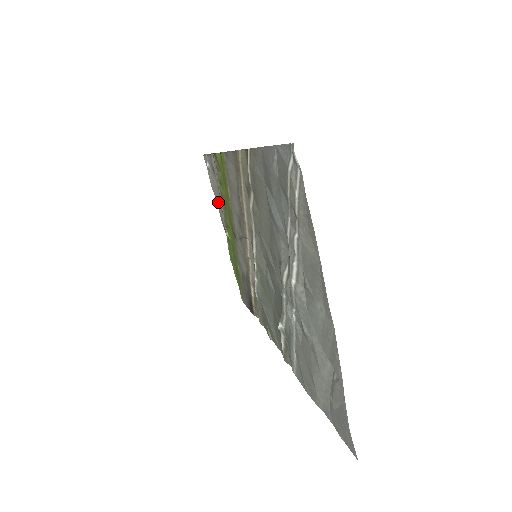
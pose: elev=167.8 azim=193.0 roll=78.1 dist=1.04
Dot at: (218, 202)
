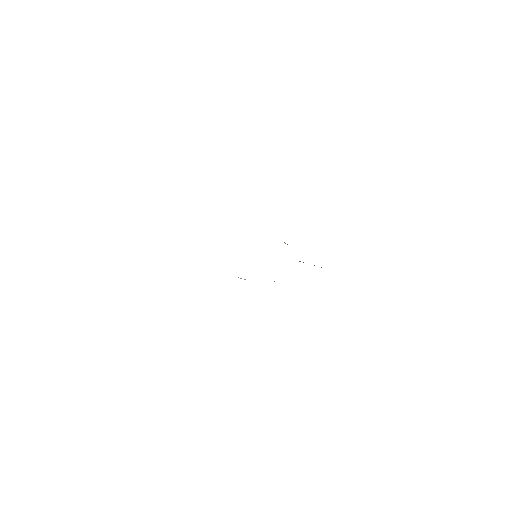
Dot at: occluded
